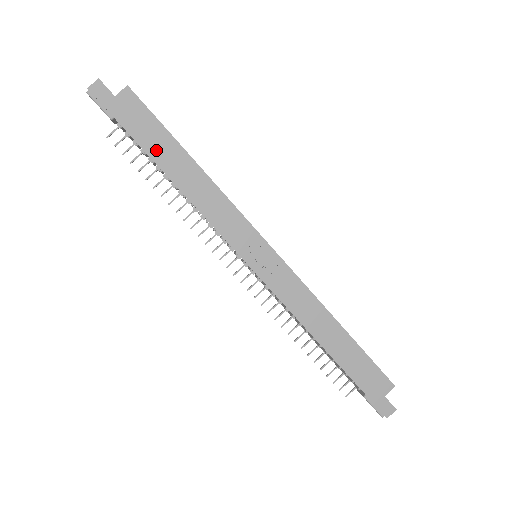
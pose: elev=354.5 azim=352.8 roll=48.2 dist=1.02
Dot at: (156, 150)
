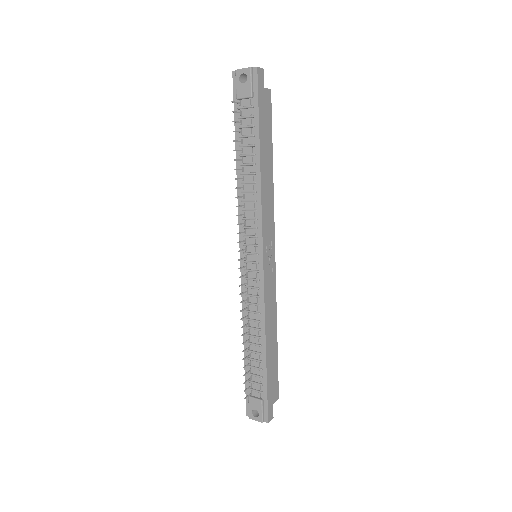
Dot at: (263, 140)
